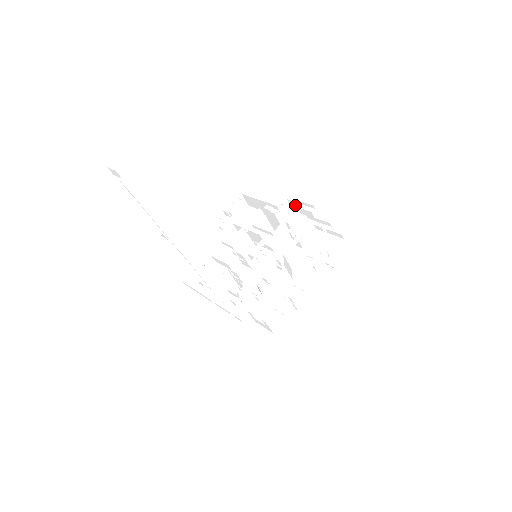
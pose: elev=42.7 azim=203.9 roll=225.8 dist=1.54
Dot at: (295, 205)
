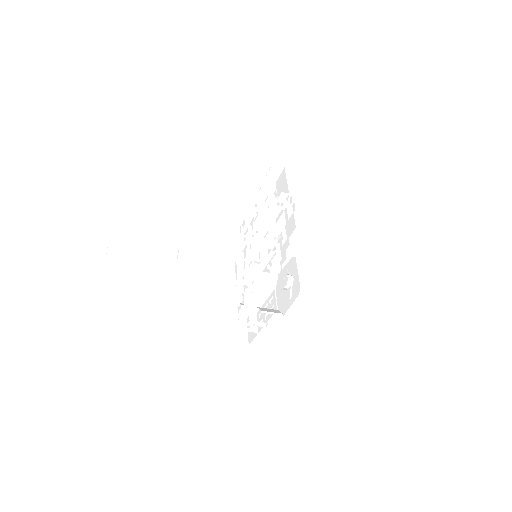
Dot at: (281, 208)
